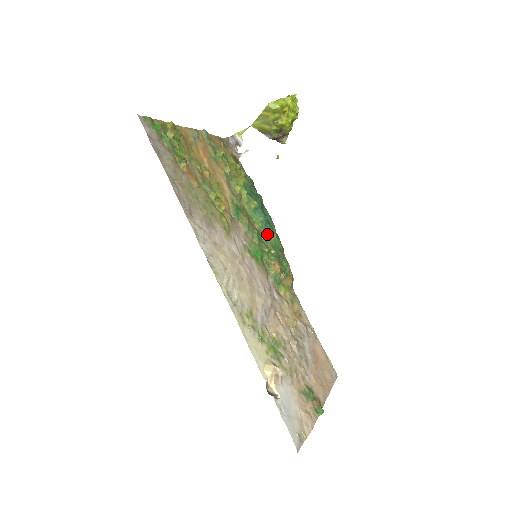
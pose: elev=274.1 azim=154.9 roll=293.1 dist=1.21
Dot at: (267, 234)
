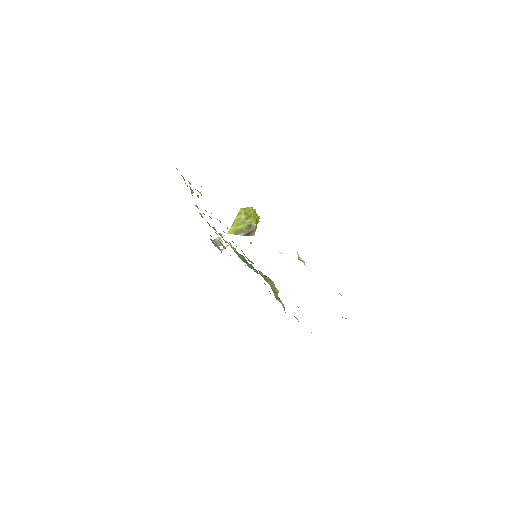
Dot at: (257, 271)
